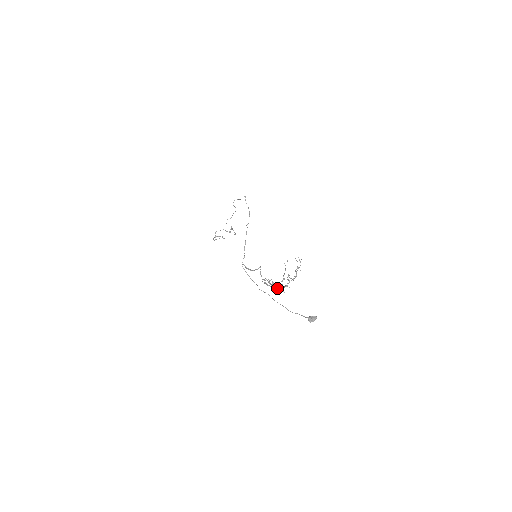
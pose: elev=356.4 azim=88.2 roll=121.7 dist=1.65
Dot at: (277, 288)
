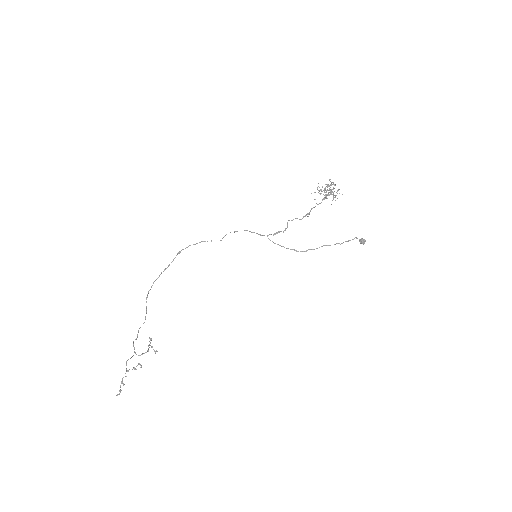
Dot at: occluded
